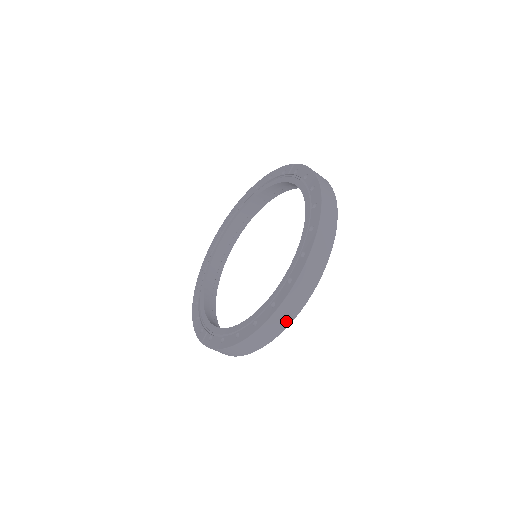
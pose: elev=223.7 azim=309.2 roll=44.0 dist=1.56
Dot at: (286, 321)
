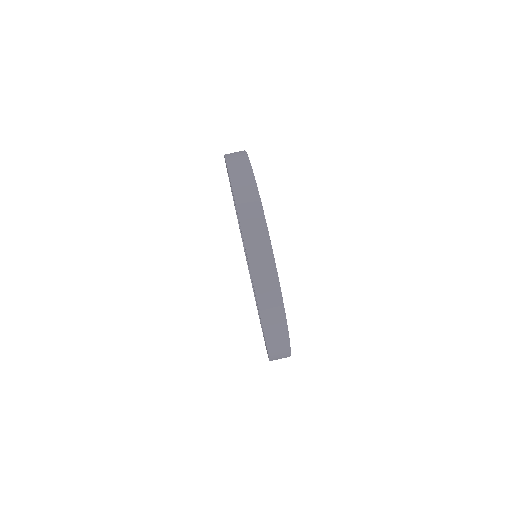
Dot at: (263, 239)
